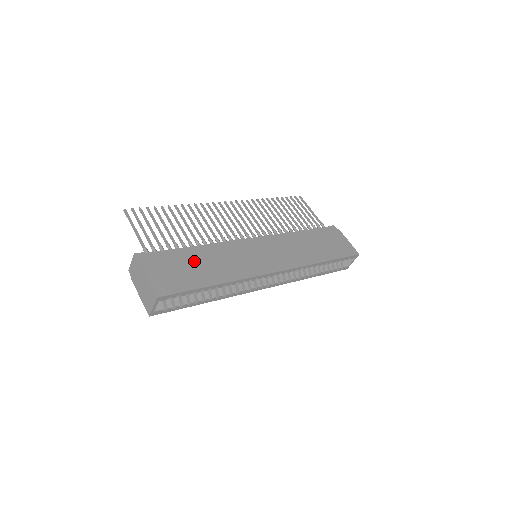
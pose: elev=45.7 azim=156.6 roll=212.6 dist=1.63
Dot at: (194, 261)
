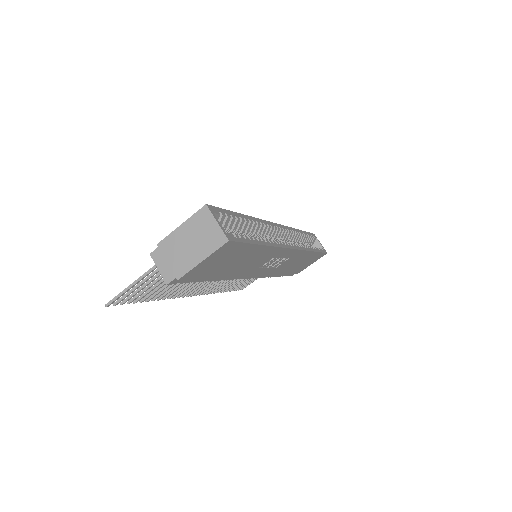
Dot at: occluded
